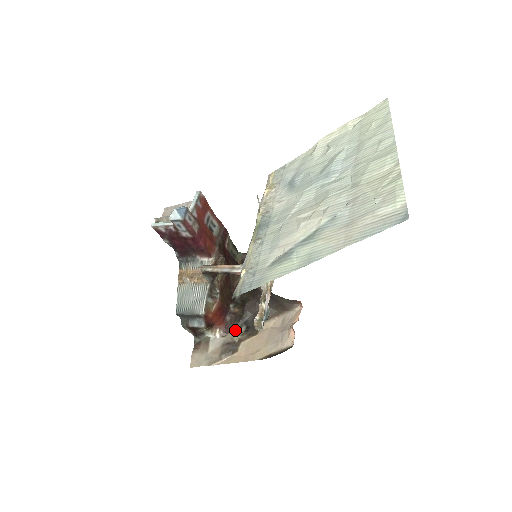
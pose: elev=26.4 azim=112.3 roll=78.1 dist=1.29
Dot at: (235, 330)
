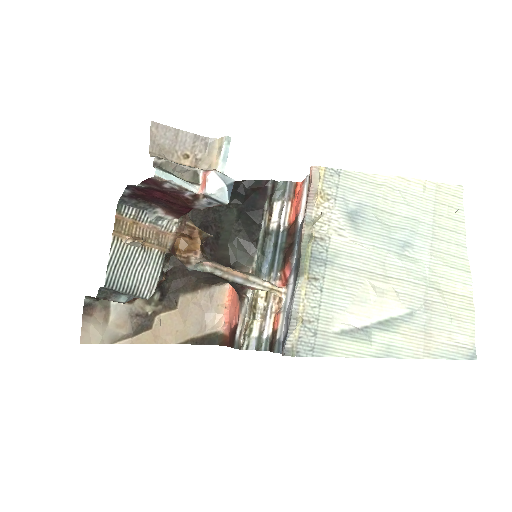
Dot at: occluded
